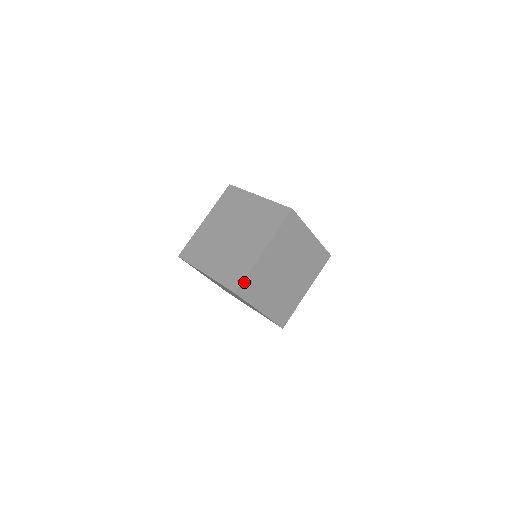
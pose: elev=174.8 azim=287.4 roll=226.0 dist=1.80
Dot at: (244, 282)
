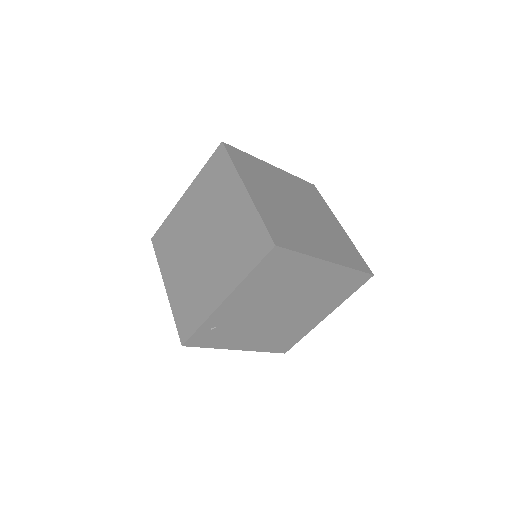
Dot at: (196, 334)
